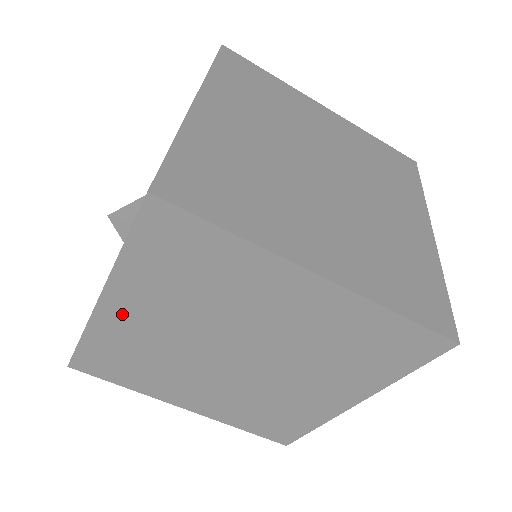
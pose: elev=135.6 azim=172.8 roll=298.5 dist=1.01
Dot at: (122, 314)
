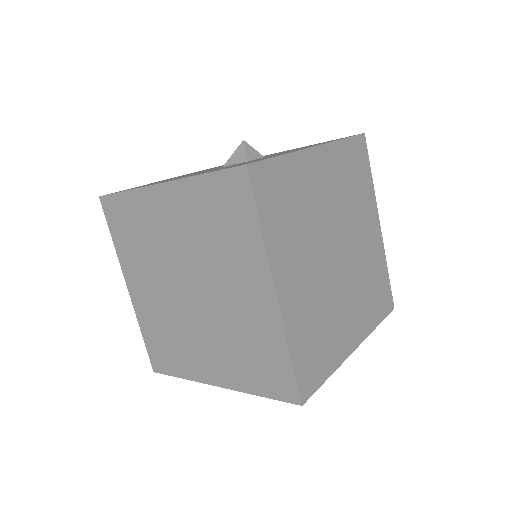
Dot at: (317, 166)
